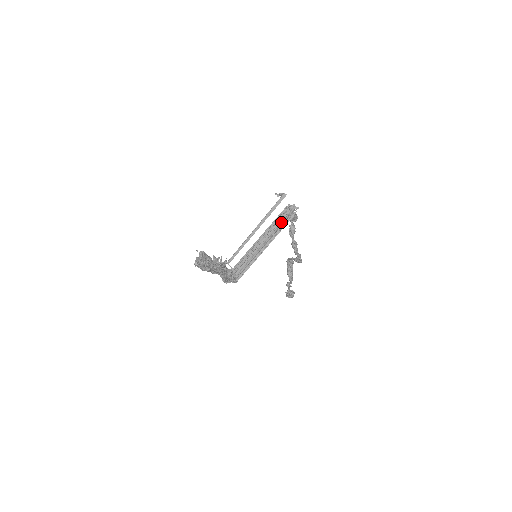
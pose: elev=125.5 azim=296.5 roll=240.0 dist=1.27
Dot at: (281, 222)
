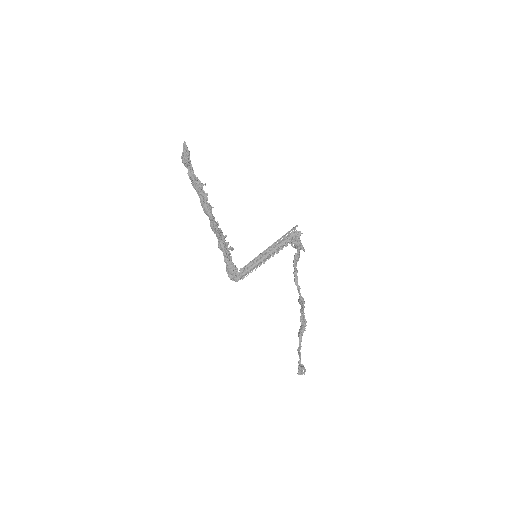
Dot at: (286, 240)
